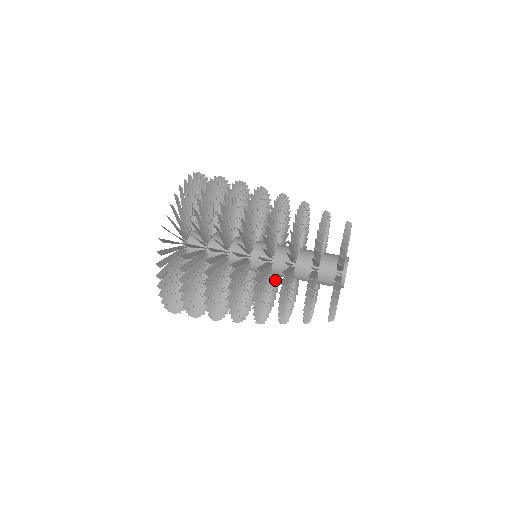
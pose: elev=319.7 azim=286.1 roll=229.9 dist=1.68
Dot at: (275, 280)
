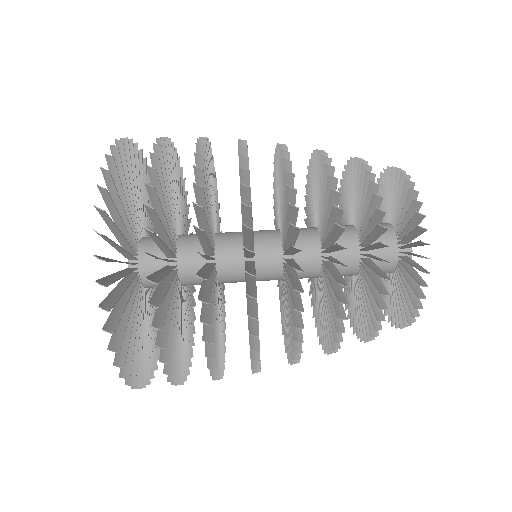
Dot at: occluded
